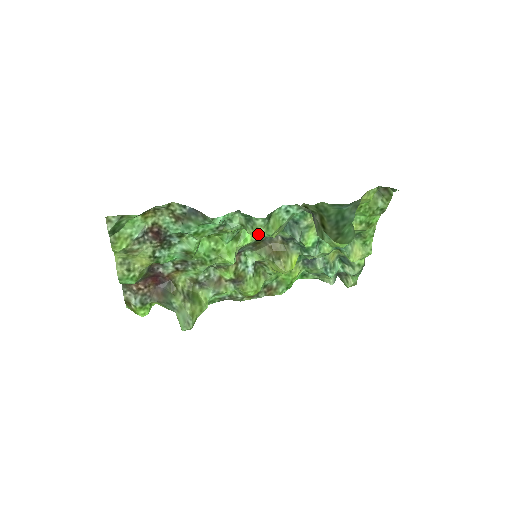
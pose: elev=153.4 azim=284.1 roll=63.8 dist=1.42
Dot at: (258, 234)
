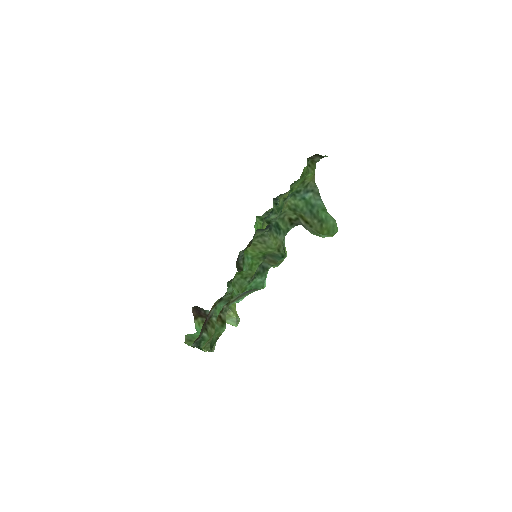
Dot at: (278, 262)
